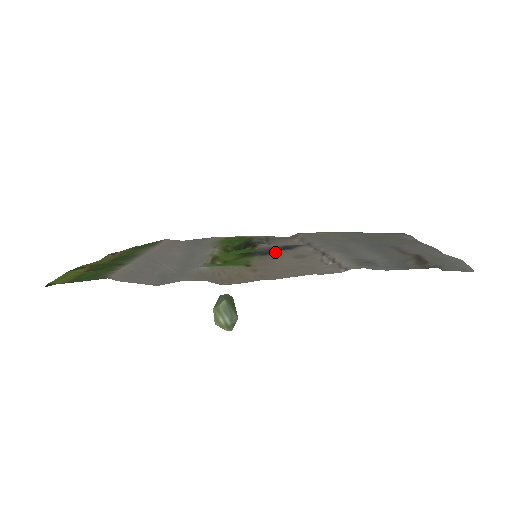
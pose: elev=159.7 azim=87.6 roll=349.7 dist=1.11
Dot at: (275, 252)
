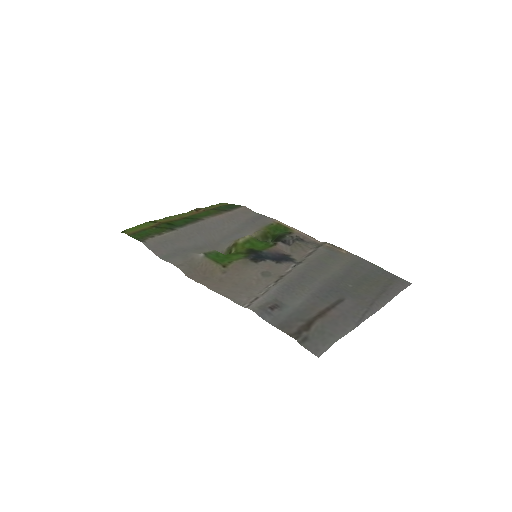
Dot at: (262, 261)
